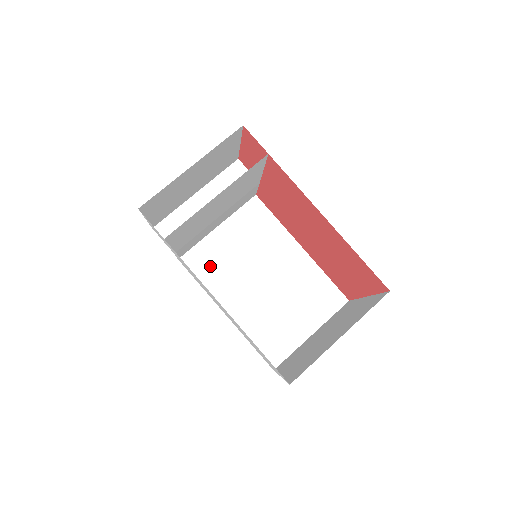
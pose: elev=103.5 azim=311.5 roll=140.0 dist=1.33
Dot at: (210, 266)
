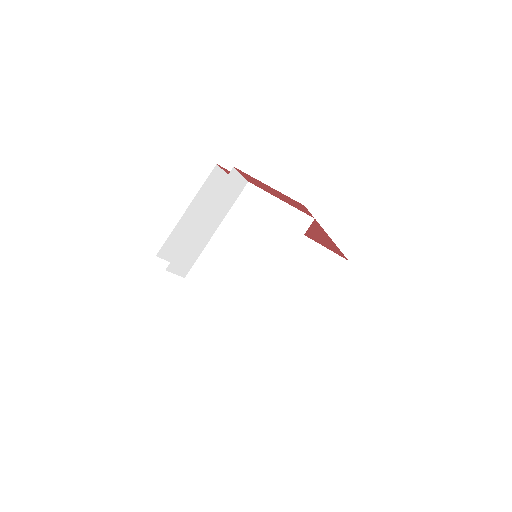
Dot at: occluded
